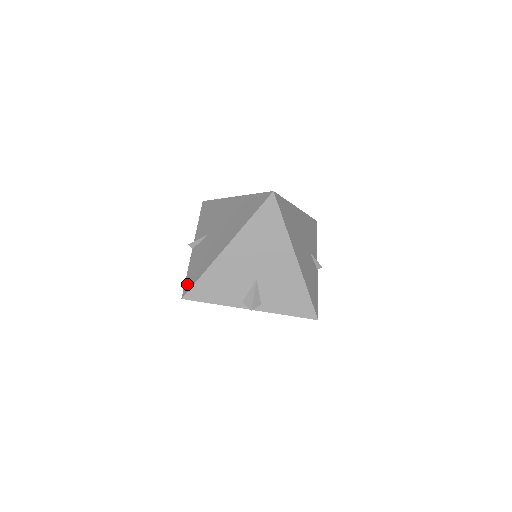
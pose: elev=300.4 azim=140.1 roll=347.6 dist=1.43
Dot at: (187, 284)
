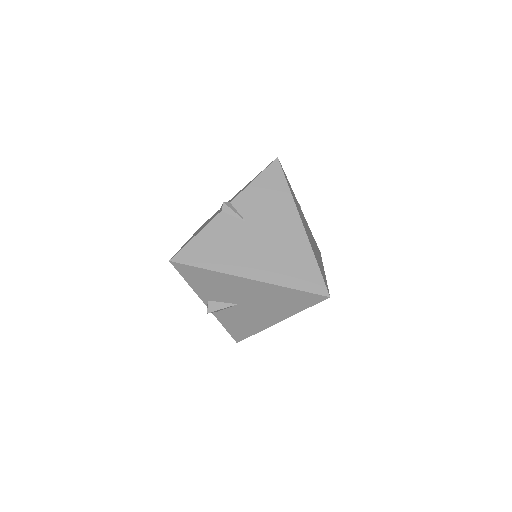
Dot at: (187, 252)
